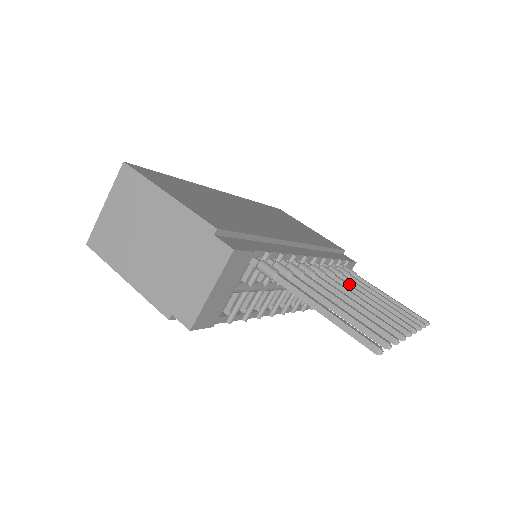
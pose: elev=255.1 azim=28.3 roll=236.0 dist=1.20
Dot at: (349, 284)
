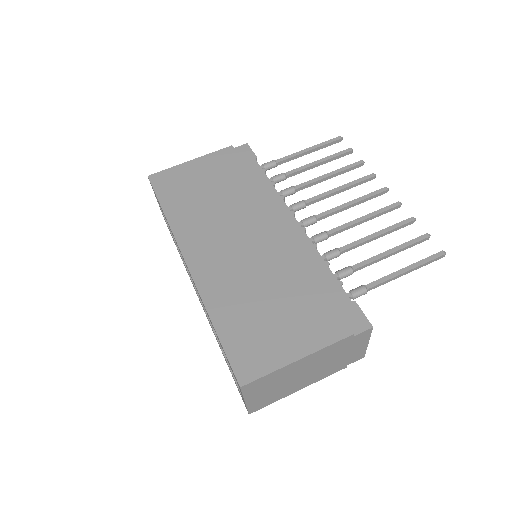
Dot at: (318, 196)
